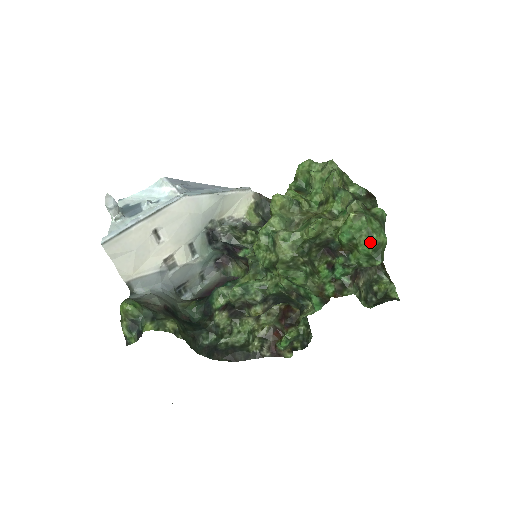
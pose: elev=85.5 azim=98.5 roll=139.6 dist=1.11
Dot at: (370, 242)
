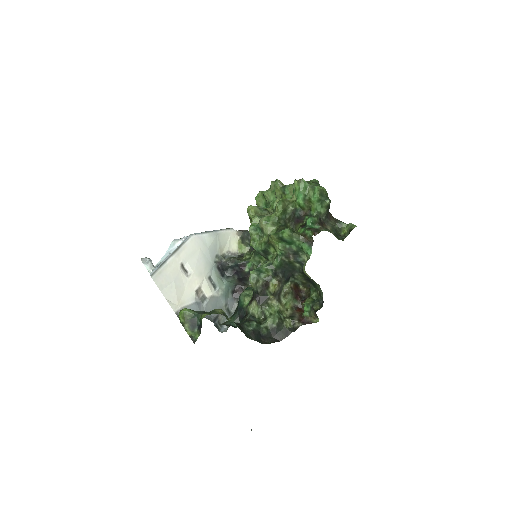
Dot at: (315, 191)
